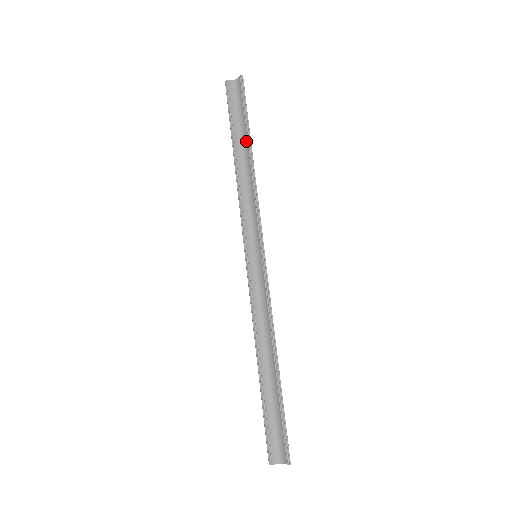
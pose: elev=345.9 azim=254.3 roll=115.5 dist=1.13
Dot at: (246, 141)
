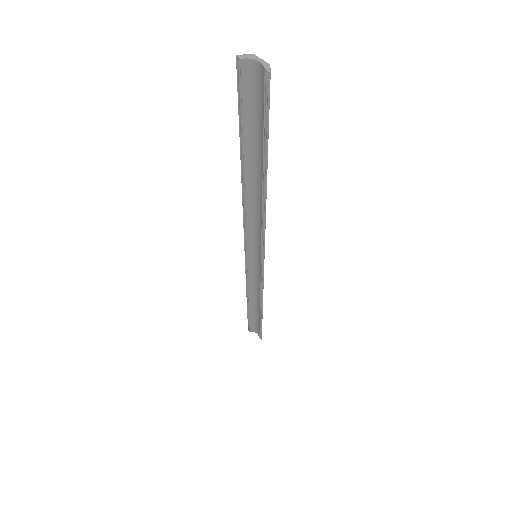
Dot at: (261, 166)
